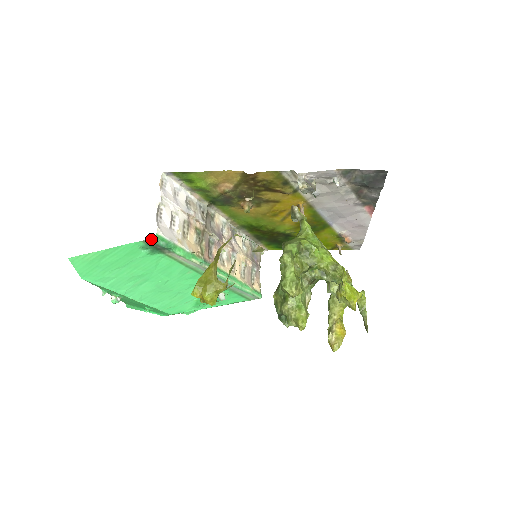
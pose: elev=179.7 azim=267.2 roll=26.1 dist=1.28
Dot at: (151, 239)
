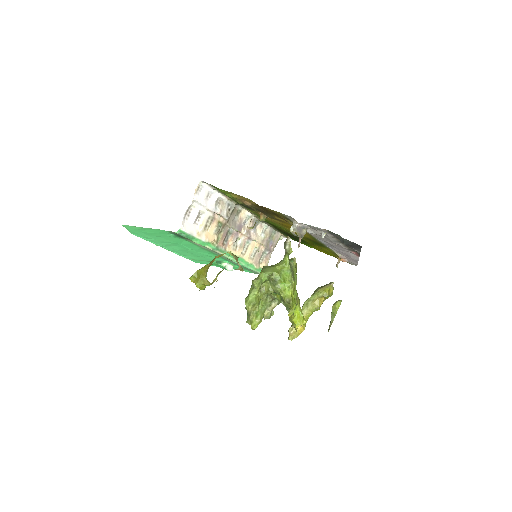
Dot at: (175, 232)
